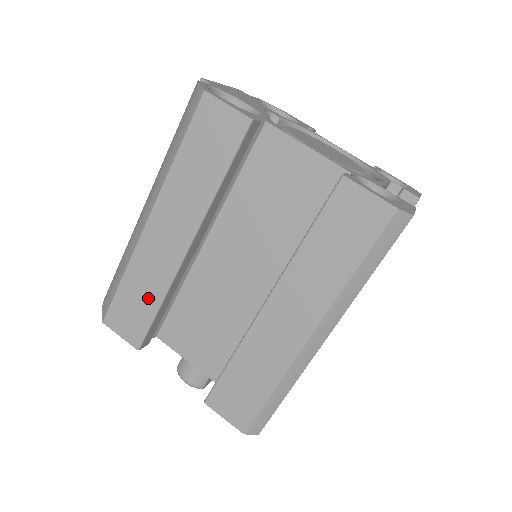
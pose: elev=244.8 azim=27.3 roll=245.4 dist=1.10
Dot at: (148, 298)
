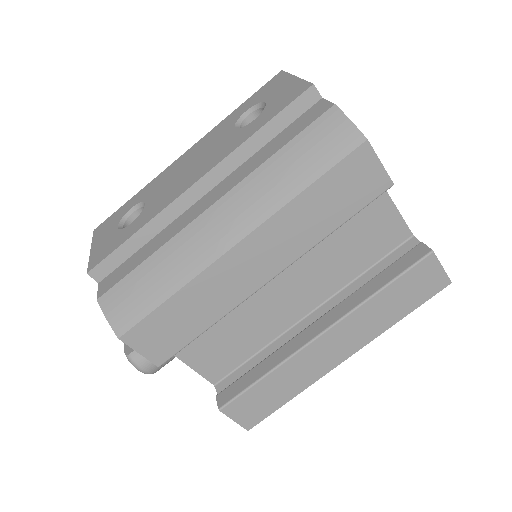
Dot at: (199, 319)
